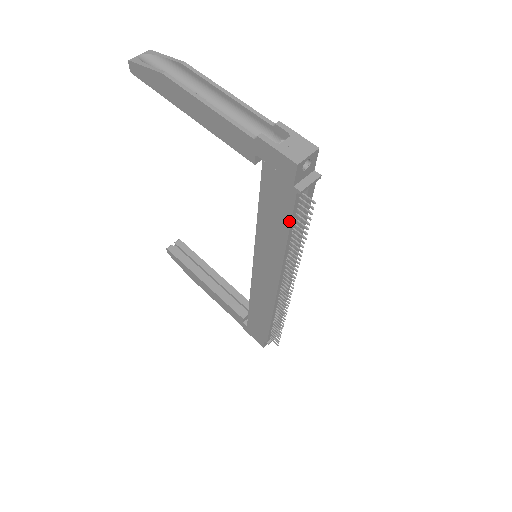
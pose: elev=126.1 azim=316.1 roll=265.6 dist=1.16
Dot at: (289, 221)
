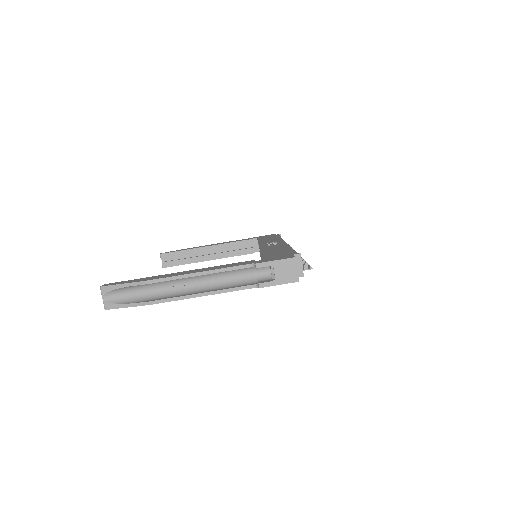
Dot at: occluded
